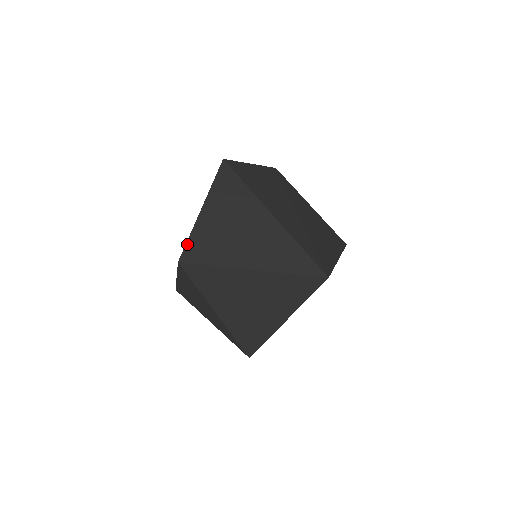
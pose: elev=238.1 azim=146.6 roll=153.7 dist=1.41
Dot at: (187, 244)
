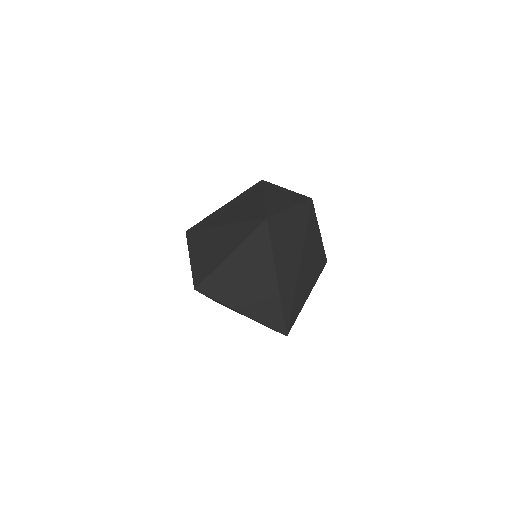
Dot at: (206, 279)
